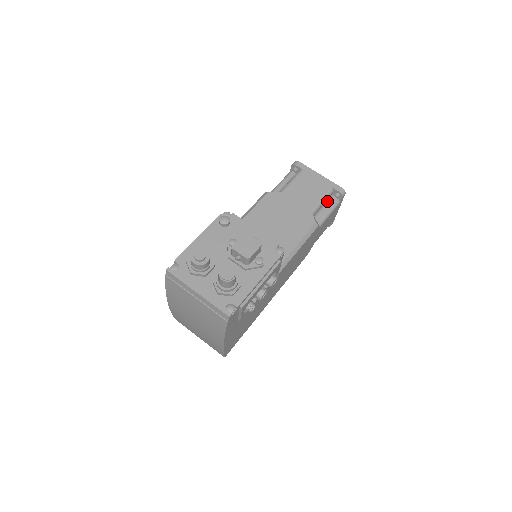
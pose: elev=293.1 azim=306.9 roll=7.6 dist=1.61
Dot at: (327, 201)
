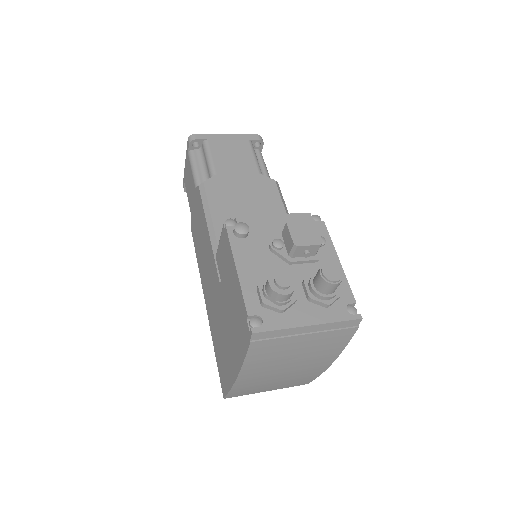
Dot at: occluded
